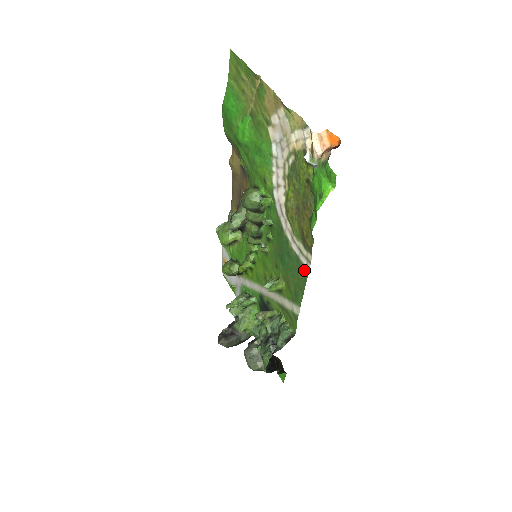
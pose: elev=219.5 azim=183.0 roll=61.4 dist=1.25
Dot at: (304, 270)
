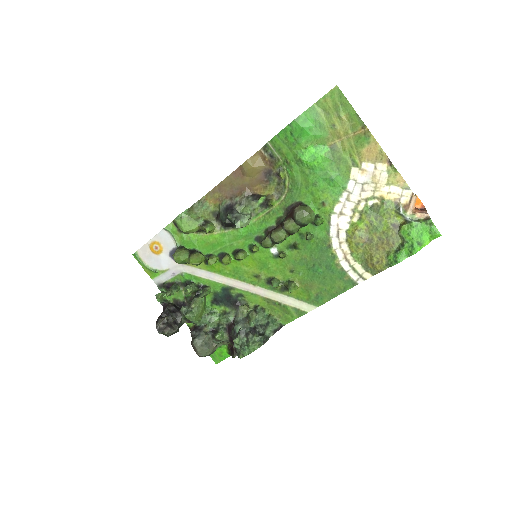
Dot at: (349, 282)
